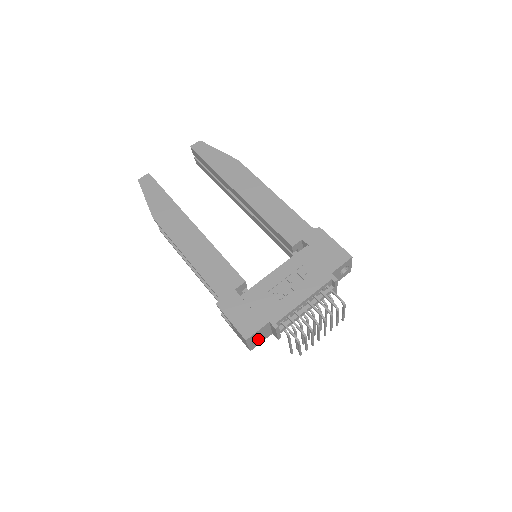
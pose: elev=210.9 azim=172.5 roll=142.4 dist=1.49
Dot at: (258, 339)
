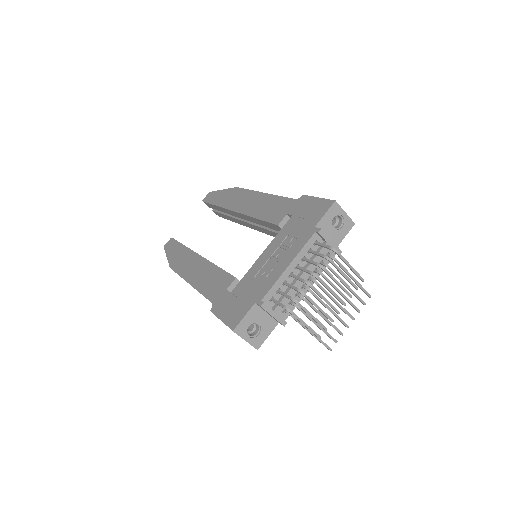
Dot at: (258, 331)
